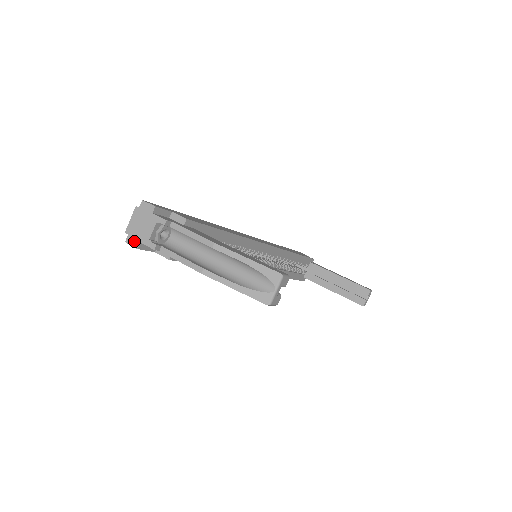
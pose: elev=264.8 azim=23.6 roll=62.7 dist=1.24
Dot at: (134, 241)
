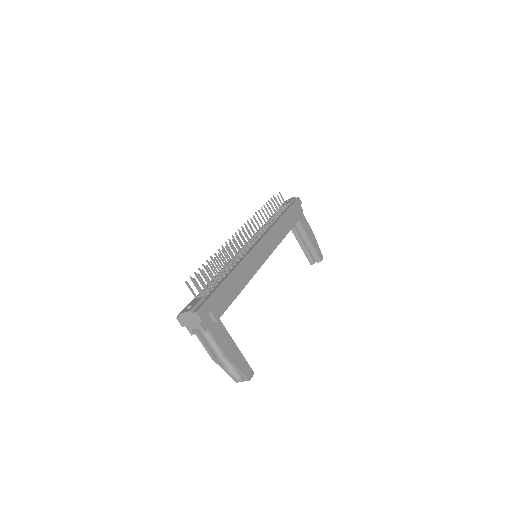
Dot at: (182, 323)
